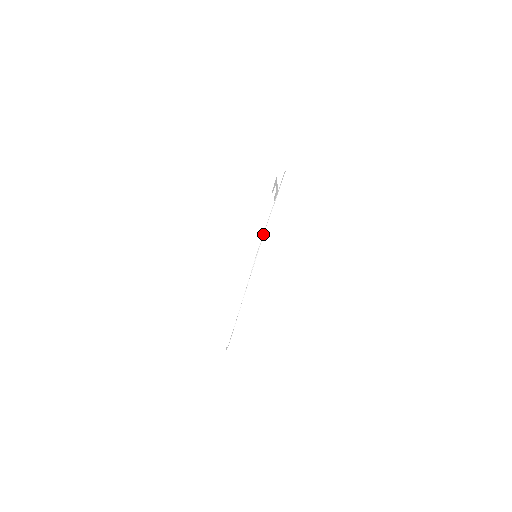
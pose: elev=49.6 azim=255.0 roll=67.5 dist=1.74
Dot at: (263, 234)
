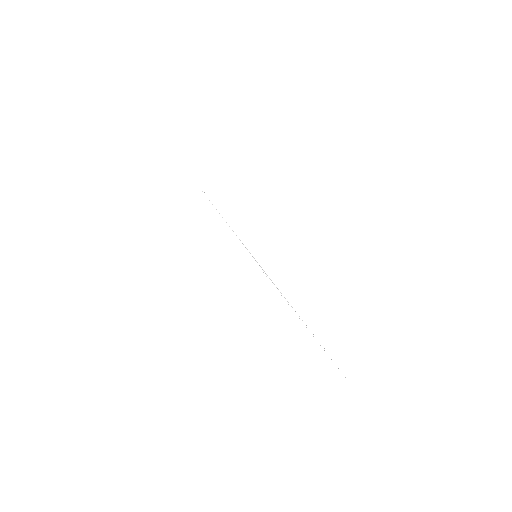
Dot at: occluded
